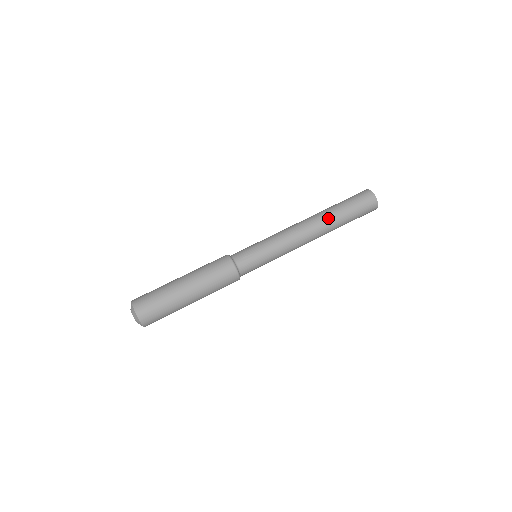
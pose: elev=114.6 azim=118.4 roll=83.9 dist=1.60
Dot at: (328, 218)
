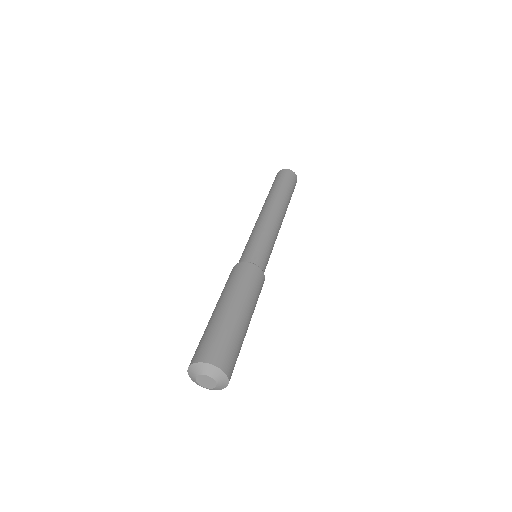
Dot at: (280, 197)
